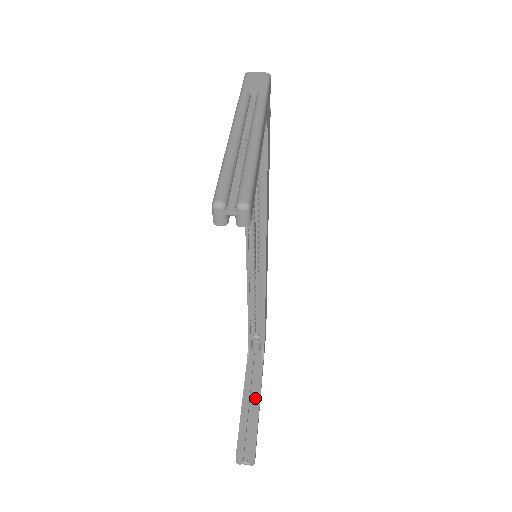
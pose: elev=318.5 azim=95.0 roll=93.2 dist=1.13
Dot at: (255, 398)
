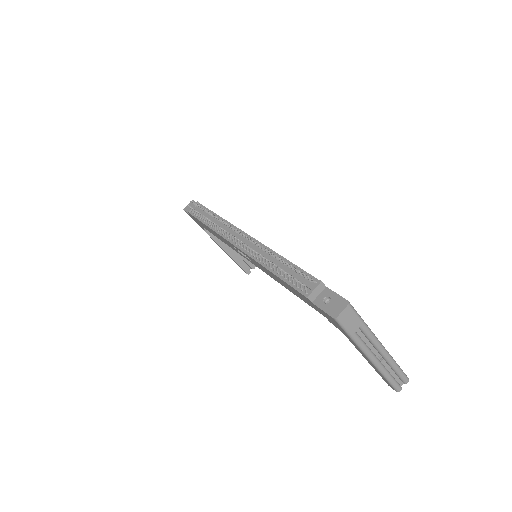
Dot at: occluded
